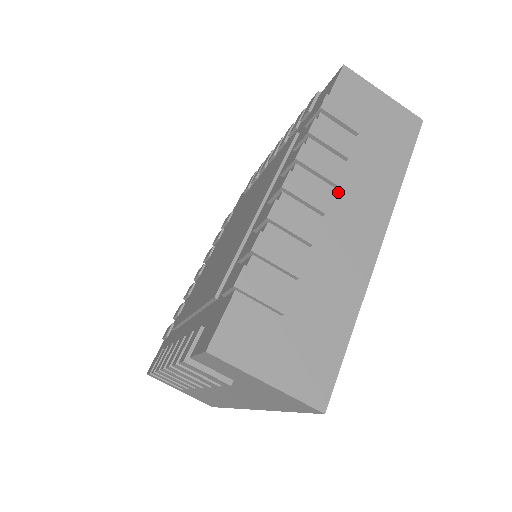
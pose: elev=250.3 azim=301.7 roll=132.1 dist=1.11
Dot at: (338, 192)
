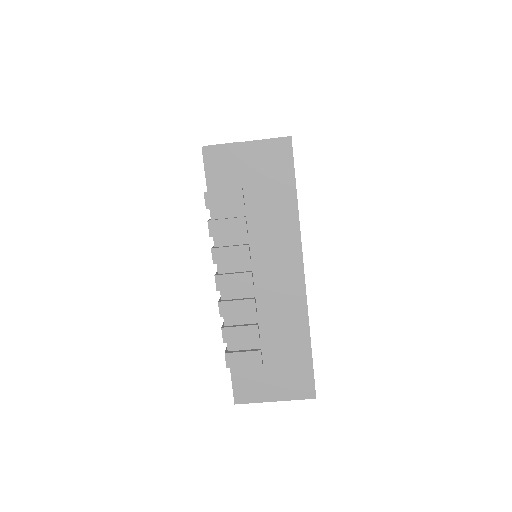
Dot at: (255, 261)
